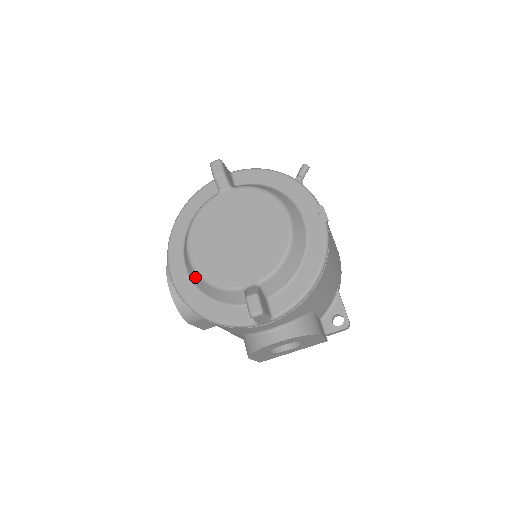
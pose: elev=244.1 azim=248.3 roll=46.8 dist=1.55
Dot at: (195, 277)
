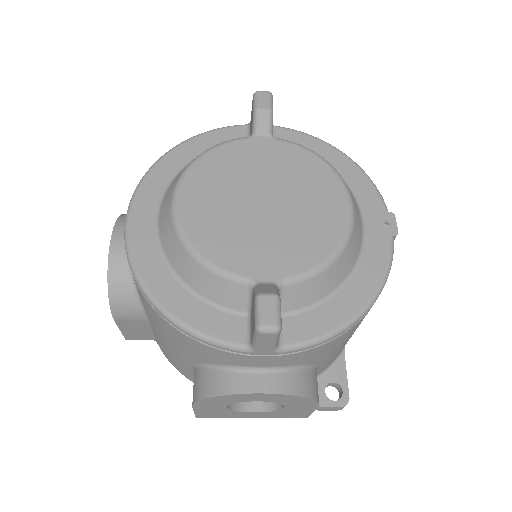
Dot at: (171, 239)
